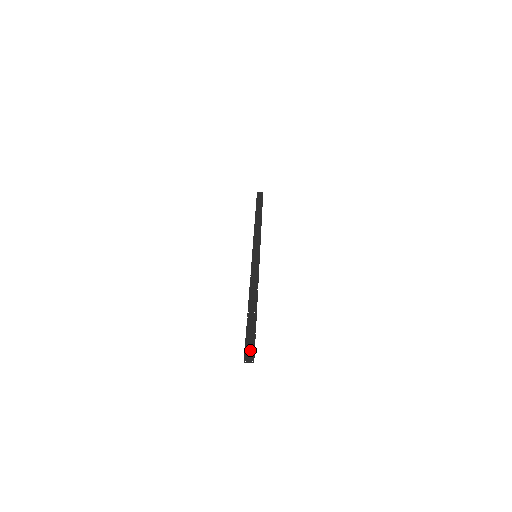
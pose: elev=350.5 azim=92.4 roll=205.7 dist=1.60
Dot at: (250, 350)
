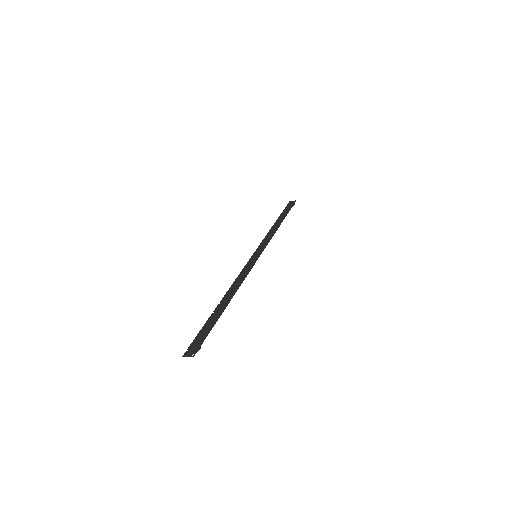
Dot at: (196, 343)
